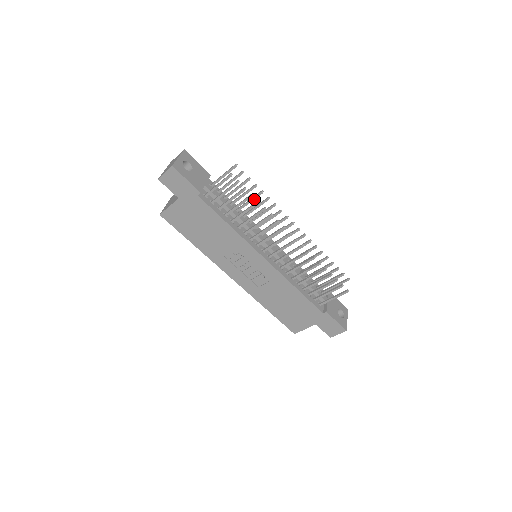
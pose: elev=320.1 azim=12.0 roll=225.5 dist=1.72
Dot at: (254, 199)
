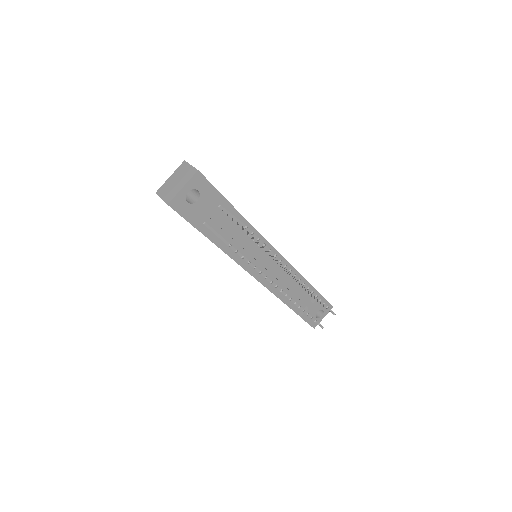
Dot at: (261, 245)
